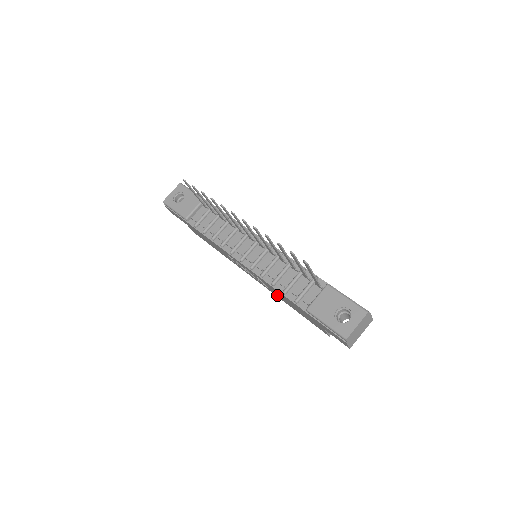
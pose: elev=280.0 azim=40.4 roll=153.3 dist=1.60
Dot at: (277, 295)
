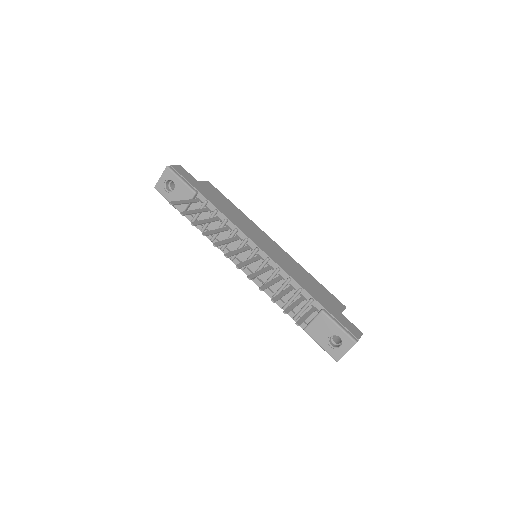
Dot at: occluded
